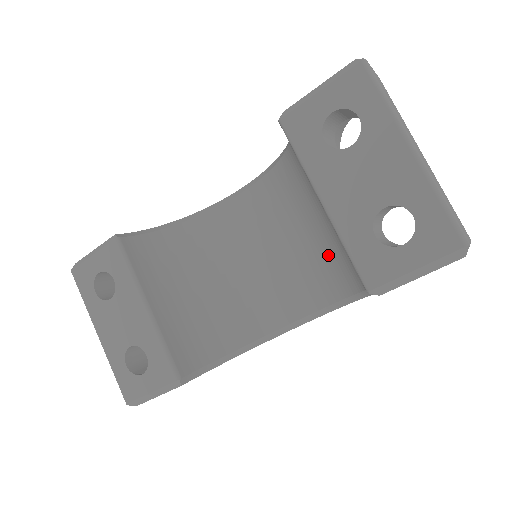
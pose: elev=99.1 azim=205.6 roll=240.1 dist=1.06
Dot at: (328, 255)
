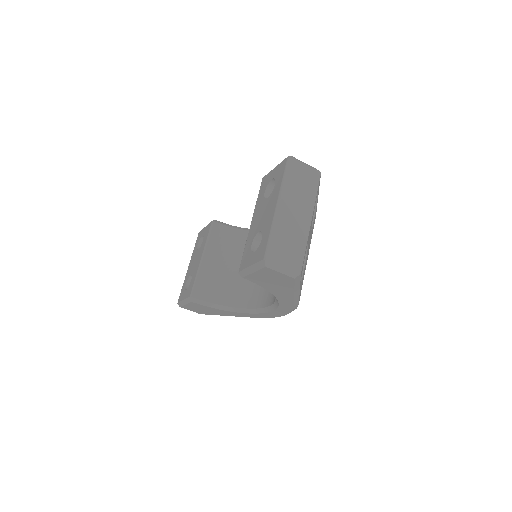
Dot at: occluded
